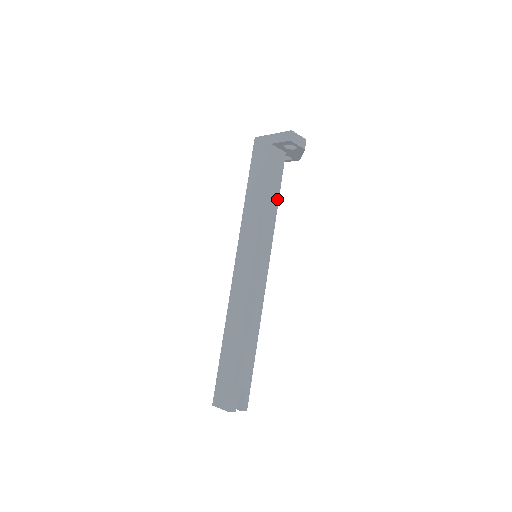
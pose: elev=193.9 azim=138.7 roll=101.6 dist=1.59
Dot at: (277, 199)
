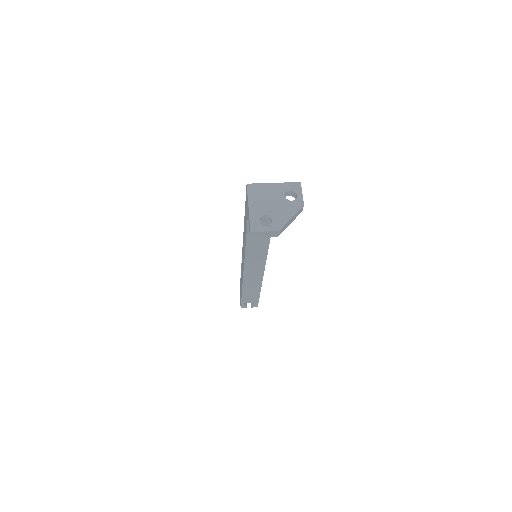
Dot at: (268, 238)
